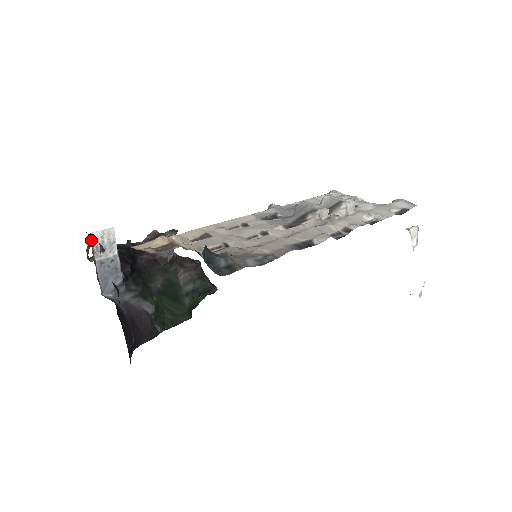
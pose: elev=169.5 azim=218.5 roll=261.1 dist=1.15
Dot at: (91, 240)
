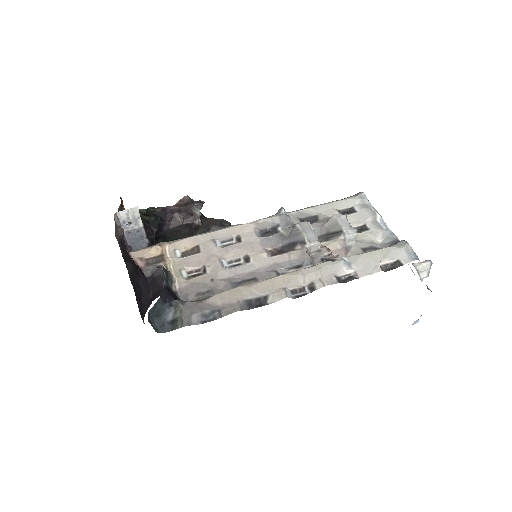
Dot at: (117, 217)
